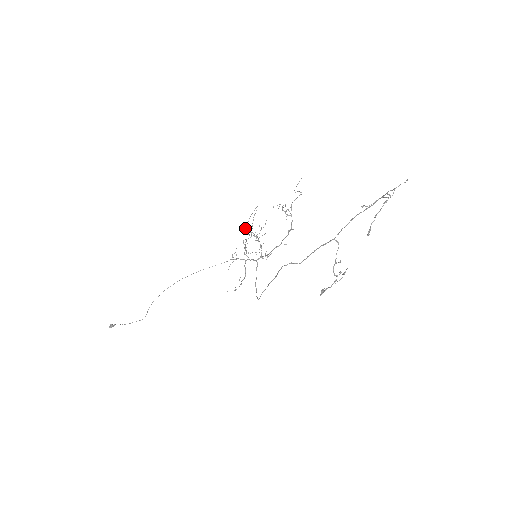
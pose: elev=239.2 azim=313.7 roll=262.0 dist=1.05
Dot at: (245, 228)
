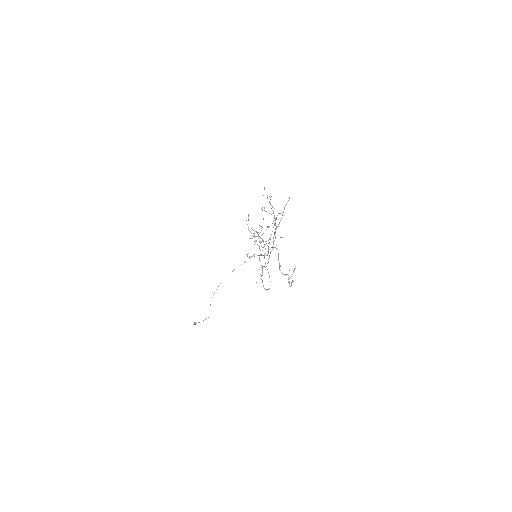
Dot at: occluded
